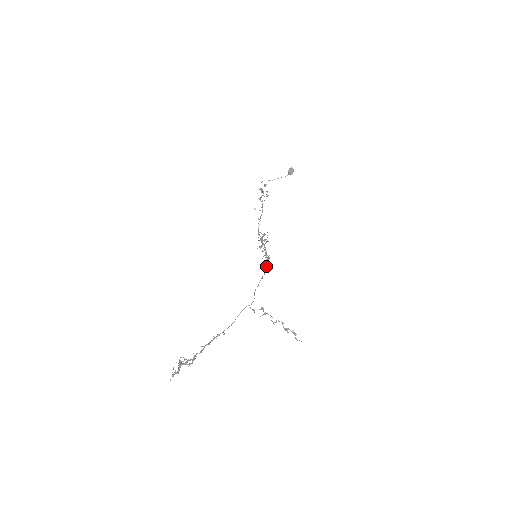
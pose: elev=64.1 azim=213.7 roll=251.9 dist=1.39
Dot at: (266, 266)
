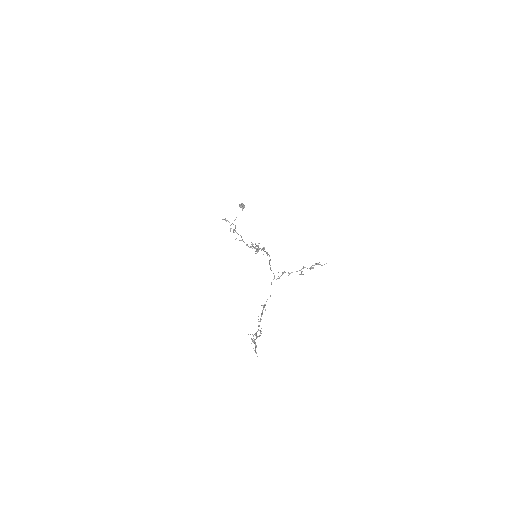
Dot at: occluded
